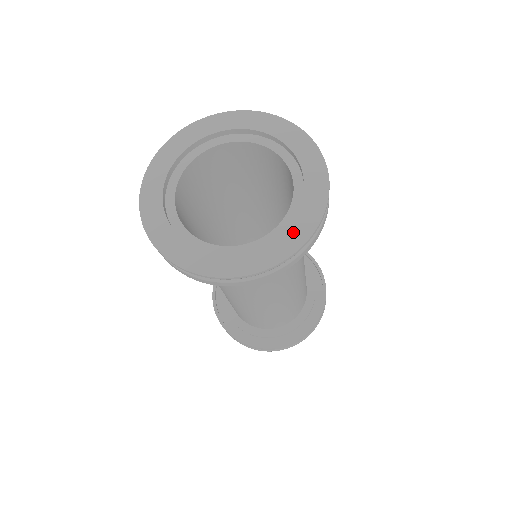
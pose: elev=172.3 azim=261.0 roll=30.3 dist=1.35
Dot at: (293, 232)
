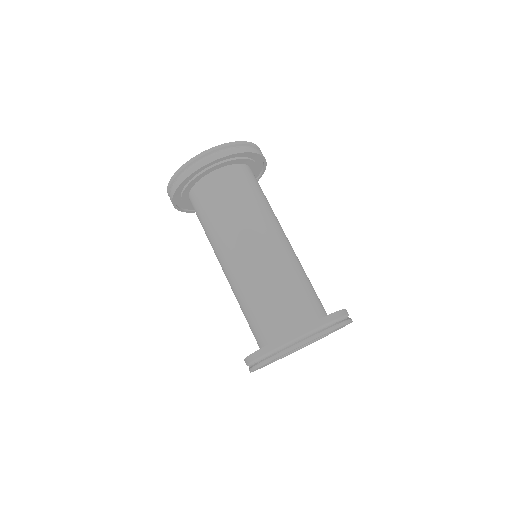
Dot at: occluded
